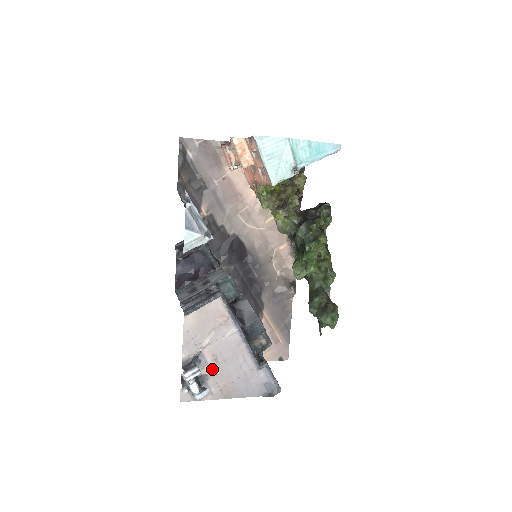
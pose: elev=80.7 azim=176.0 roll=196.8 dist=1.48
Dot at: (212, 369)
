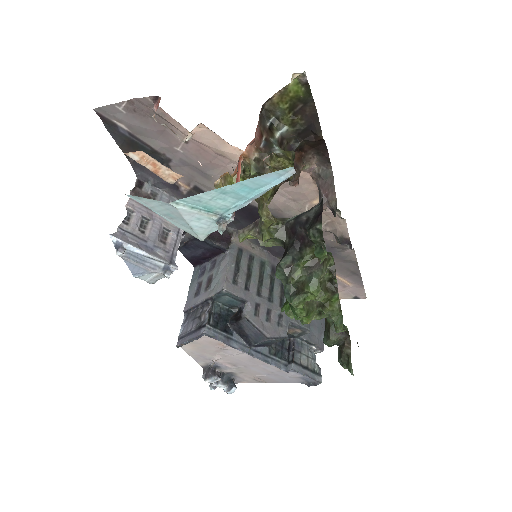
Dot at: (235, 370)
